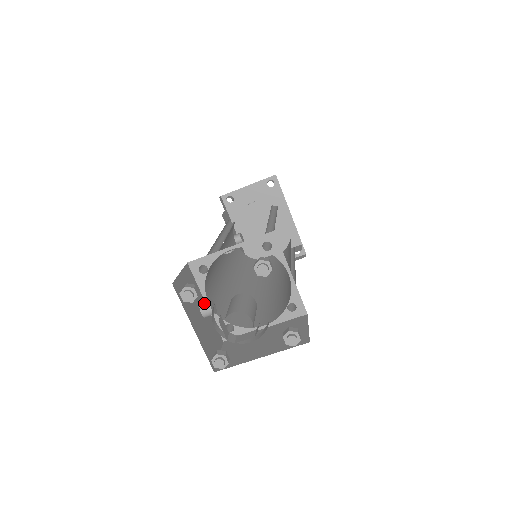
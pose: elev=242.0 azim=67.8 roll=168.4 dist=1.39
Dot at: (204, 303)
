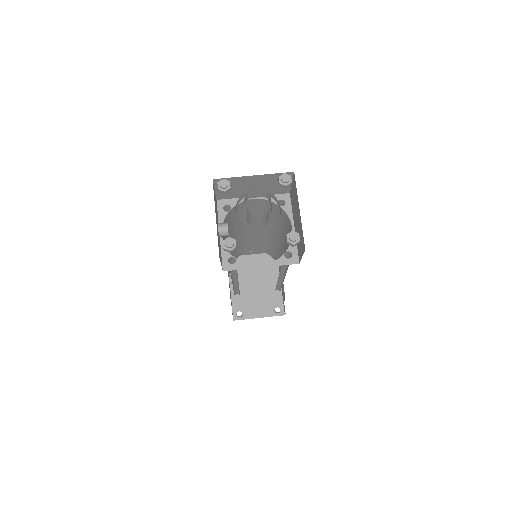
Dot at: (222, 223)
